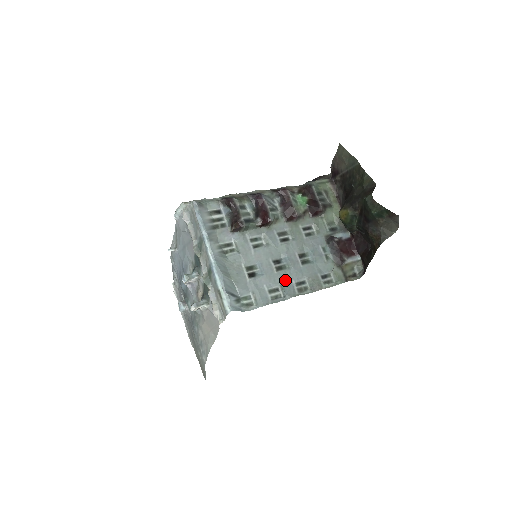
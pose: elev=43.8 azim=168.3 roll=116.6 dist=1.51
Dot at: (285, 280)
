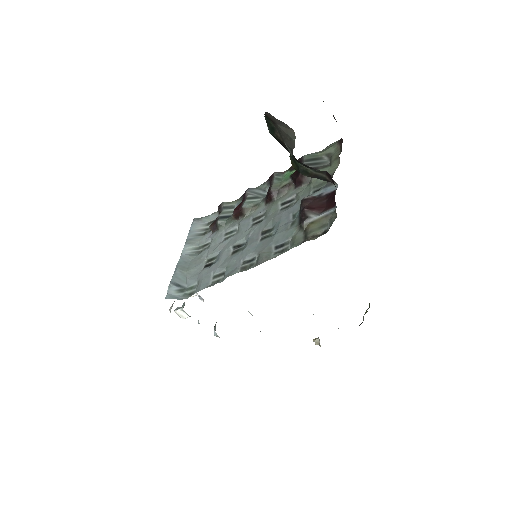
Dot at: (234, 262)
